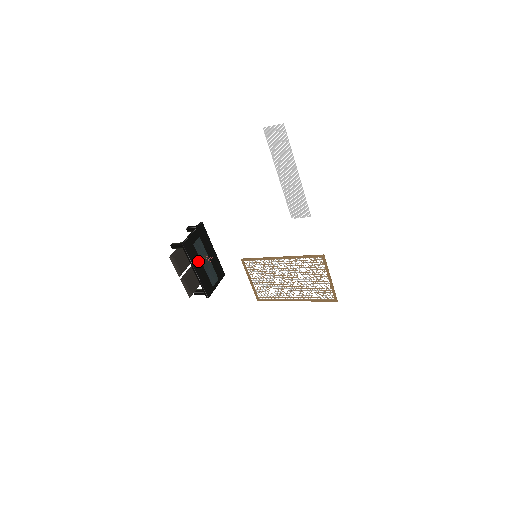
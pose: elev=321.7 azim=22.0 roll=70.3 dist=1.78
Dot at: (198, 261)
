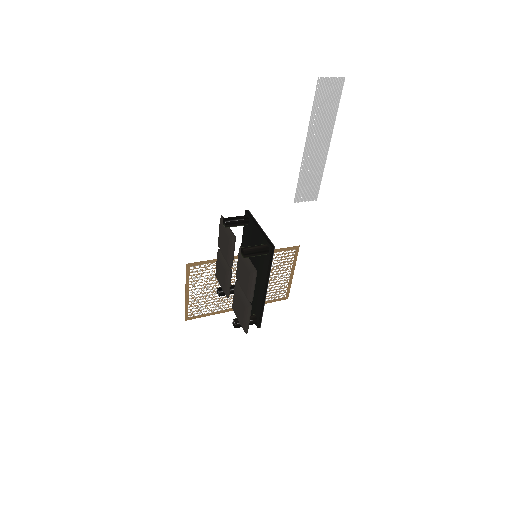
Dot at: occluded
